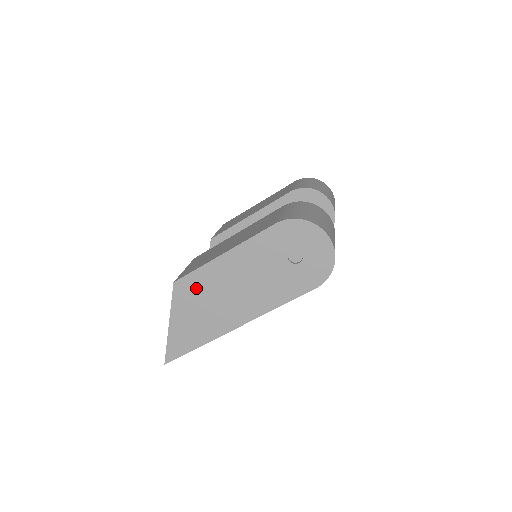
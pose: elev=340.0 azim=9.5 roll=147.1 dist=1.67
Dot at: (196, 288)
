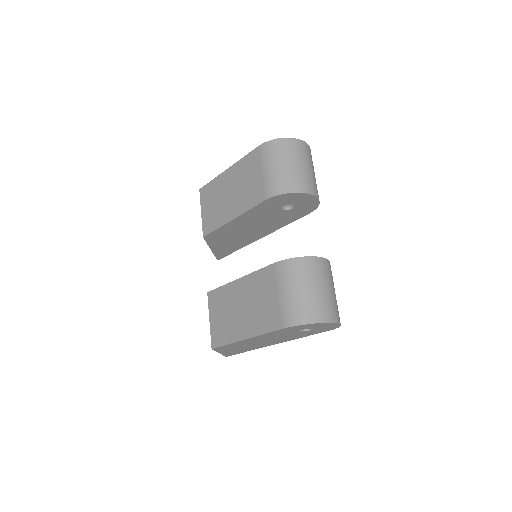
Dot at: occluded
